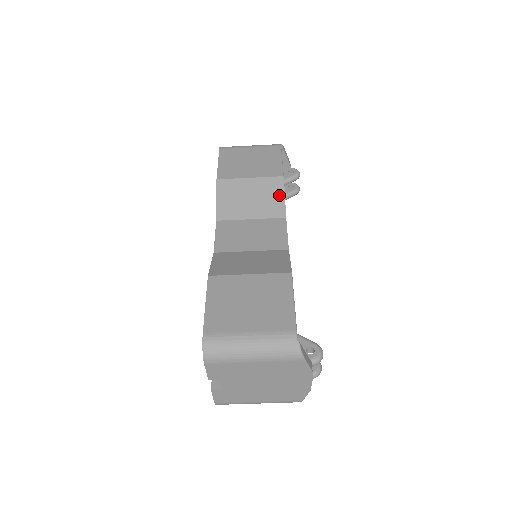
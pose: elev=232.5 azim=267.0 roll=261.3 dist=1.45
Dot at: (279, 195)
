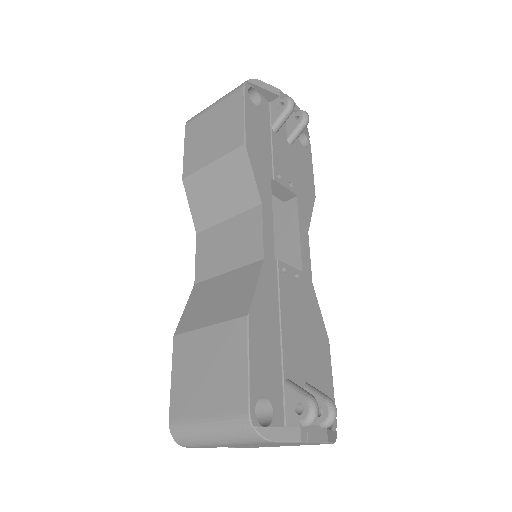
Dot at: (246, 174)
